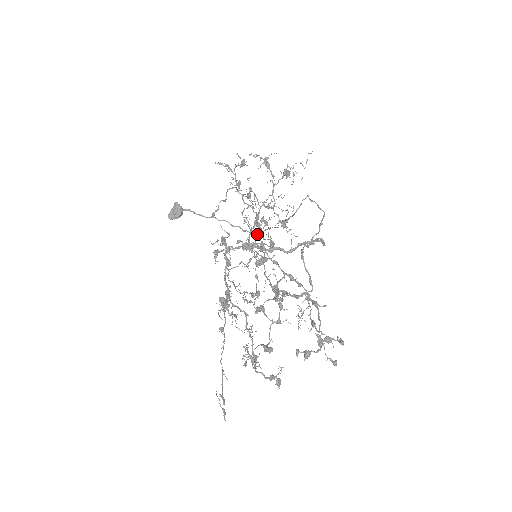
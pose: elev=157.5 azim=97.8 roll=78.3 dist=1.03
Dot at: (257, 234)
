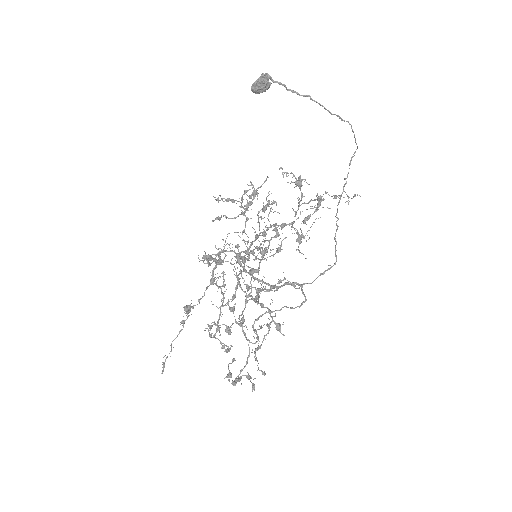
Dot at: (244, 263)
